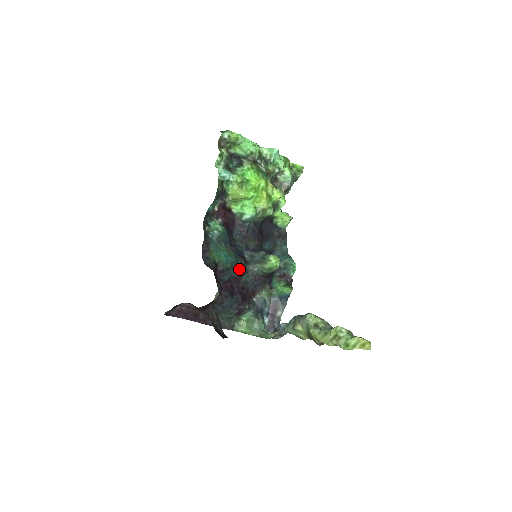
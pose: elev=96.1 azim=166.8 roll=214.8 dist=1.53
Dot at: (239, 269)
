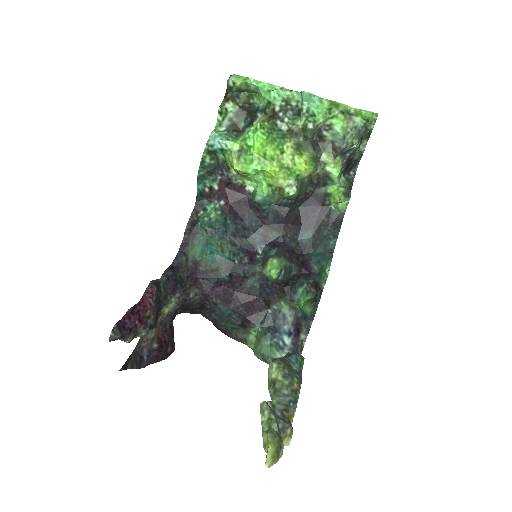
Dot at: (234, 271)
